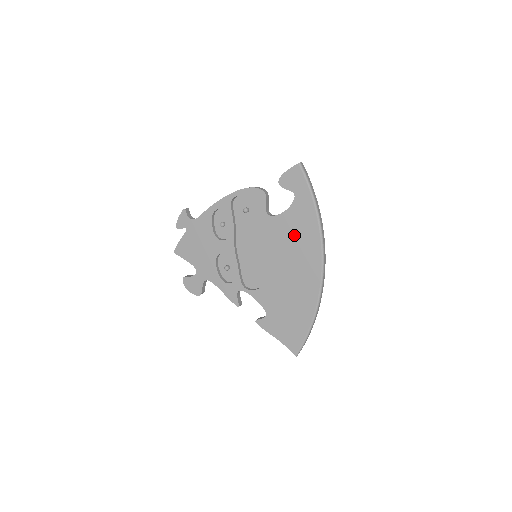
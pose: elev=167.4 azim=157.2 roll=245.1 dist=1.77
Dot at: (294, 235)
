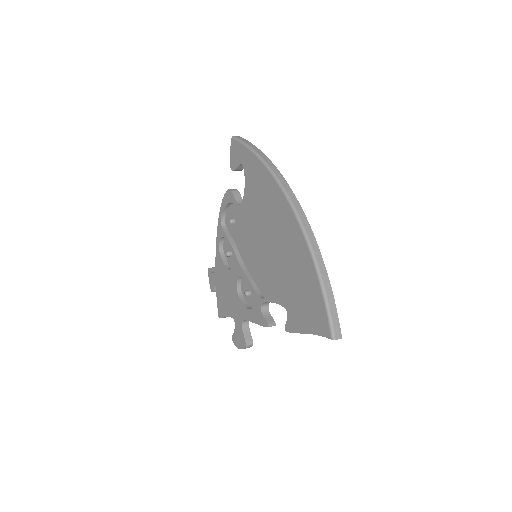
Dot at: (259, 199)
